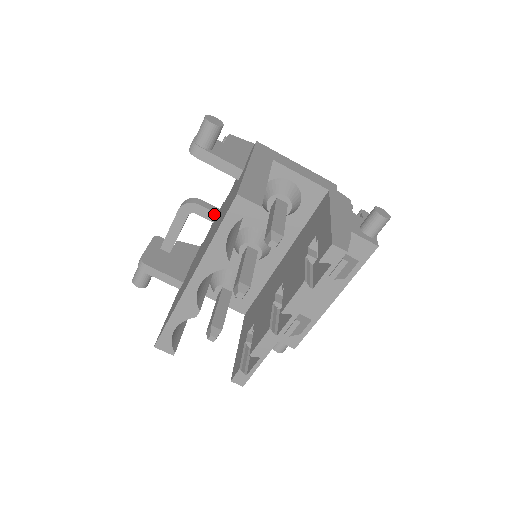
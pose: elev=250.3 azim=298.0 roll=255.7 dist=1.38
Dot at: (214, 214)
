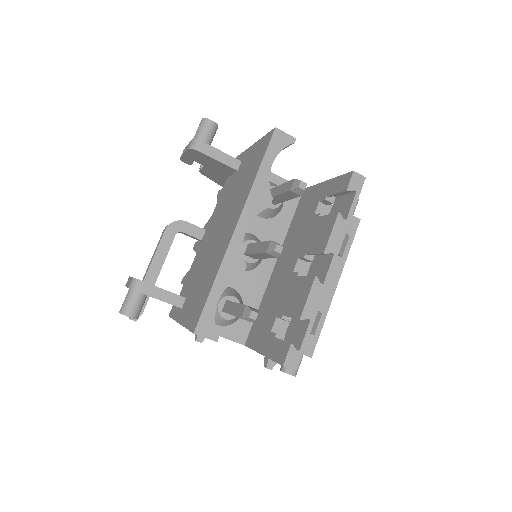
Dot at: (202, 230)
